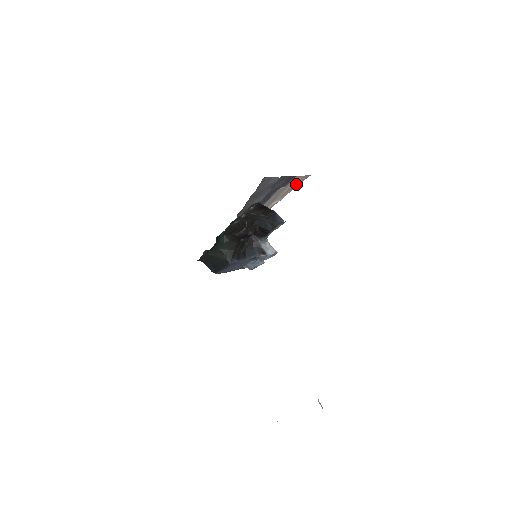
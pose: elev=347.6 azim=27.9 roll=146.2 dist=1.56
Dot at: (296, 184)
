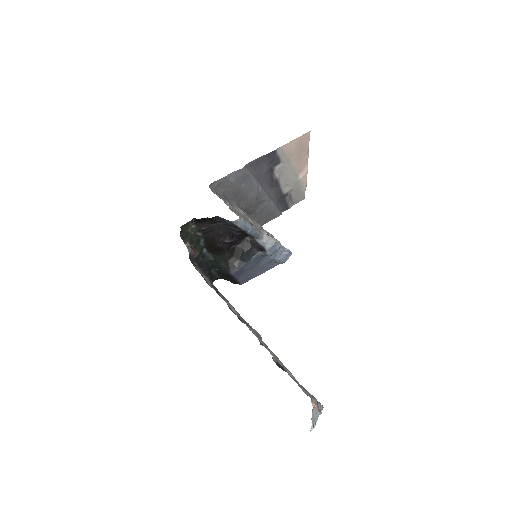
Dot at: (302, 149)
